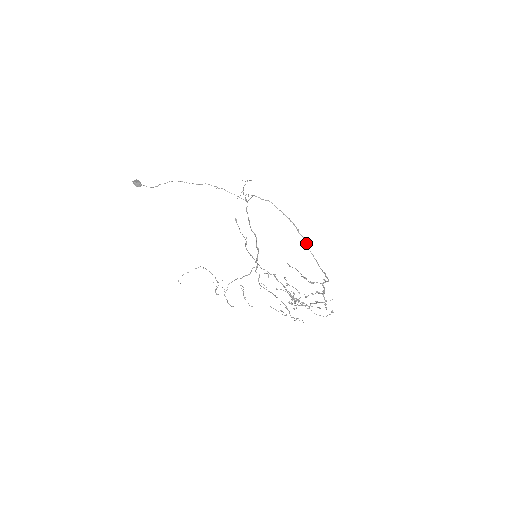
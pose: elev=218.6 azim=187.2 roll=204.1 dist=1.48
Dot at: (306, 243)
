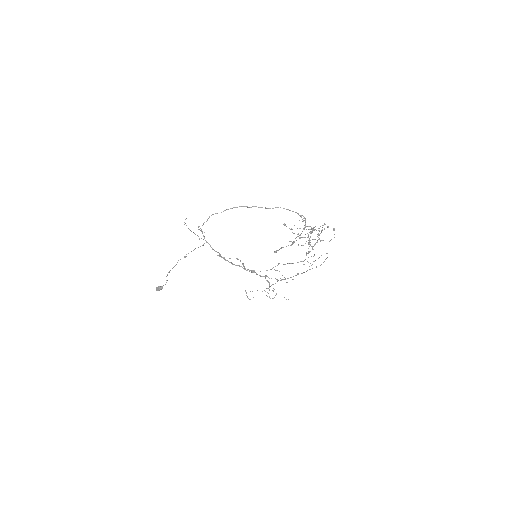
Dot at: occluded
